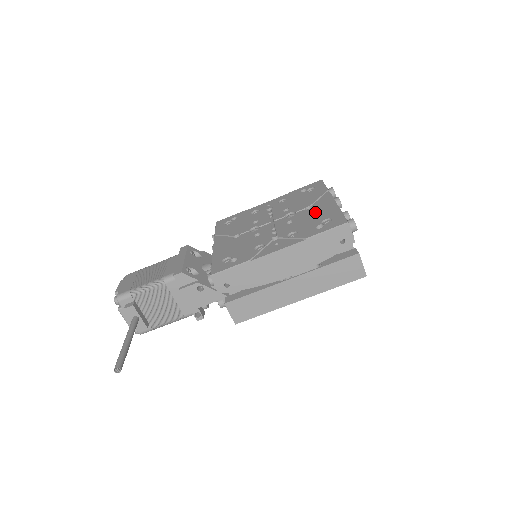
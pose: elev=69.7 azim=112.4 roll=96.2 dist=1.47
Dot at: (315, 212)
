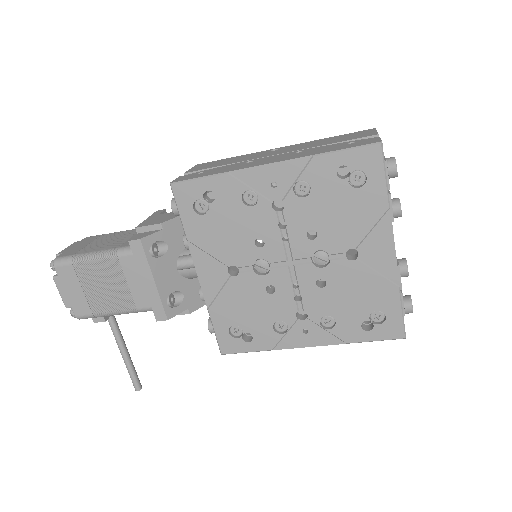
Dot at: (362, 280)
